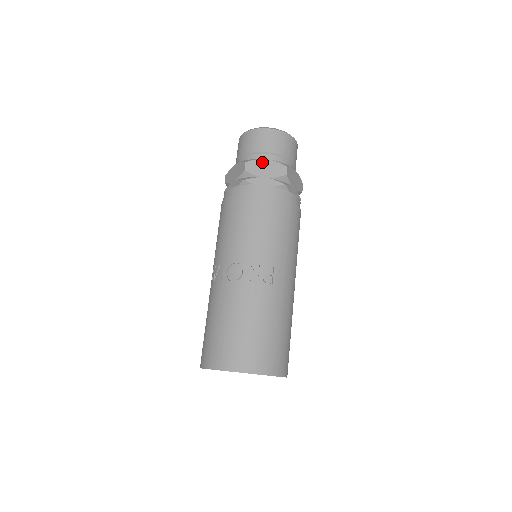
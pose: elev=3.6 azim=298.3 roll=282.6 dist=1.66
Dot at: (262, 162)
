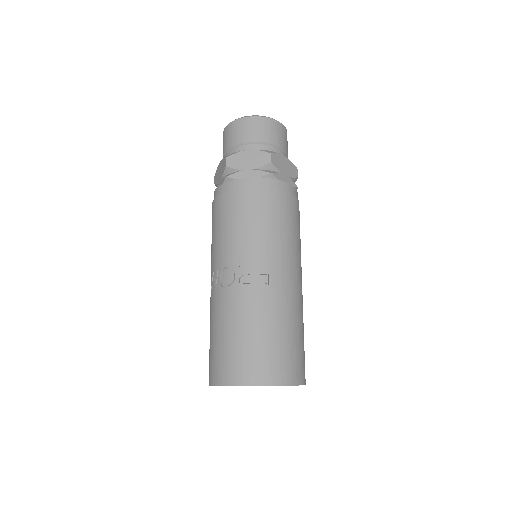
Dot at: (243, 154)
